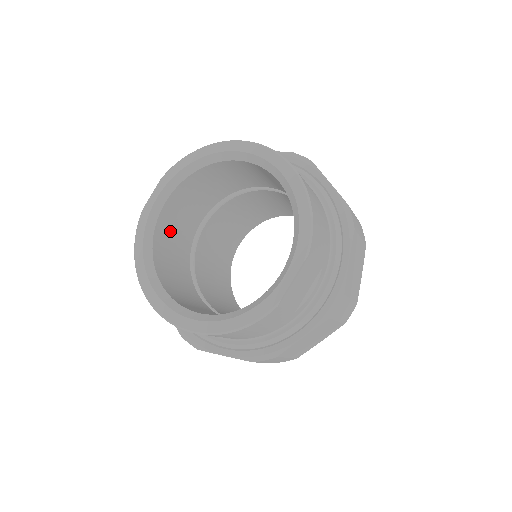
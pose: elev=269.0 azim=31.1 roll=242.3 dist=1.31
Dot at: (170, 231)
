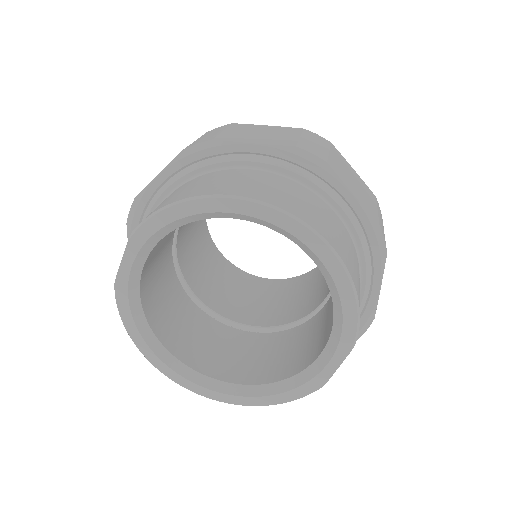
Dot at: (152, 275)
